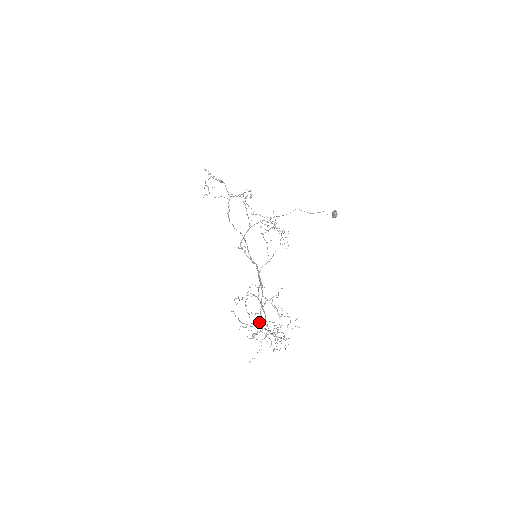
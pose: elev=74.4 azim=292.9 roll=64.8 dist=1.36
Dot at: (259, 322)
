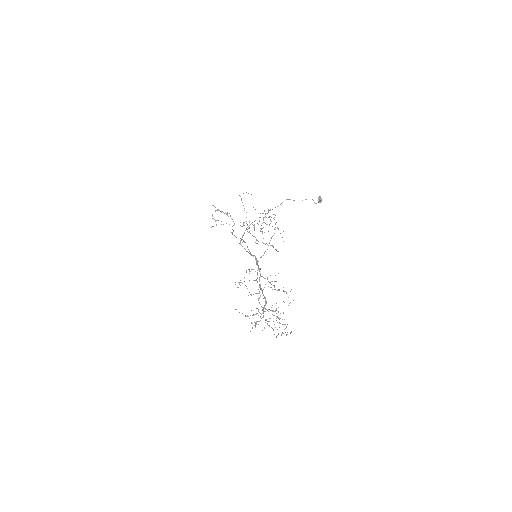
Dot at: (259, 302)
